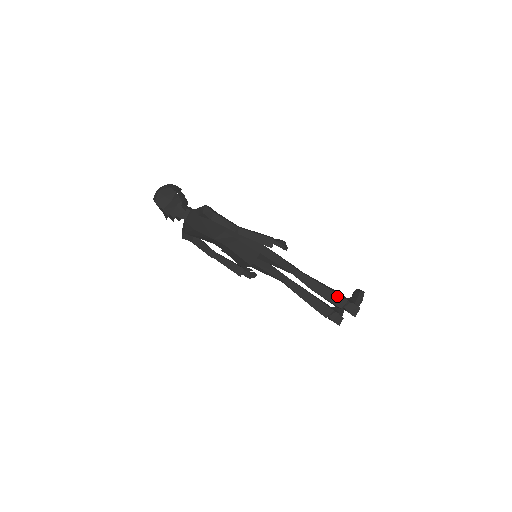
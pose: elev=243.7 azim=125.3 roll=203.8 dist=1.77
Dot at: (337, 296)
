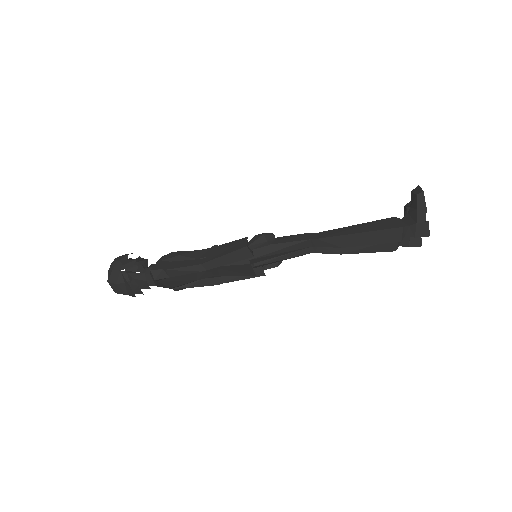
Dot at: (384, 232)
